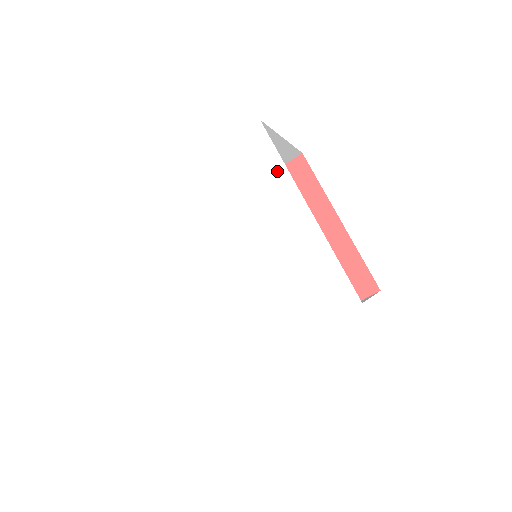
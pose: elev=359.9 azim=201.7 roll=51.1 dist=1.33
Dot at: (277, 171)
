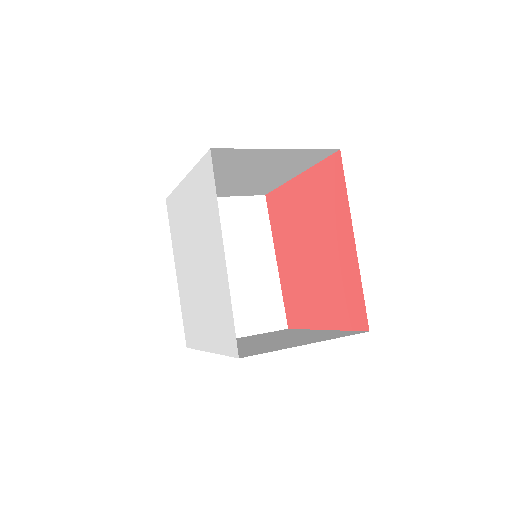
Dot at: (214, 205)
